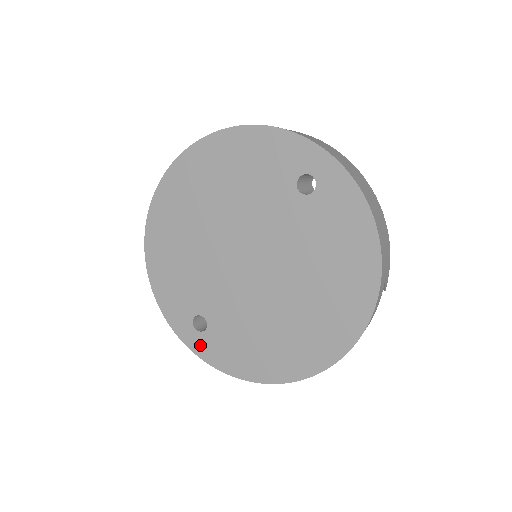
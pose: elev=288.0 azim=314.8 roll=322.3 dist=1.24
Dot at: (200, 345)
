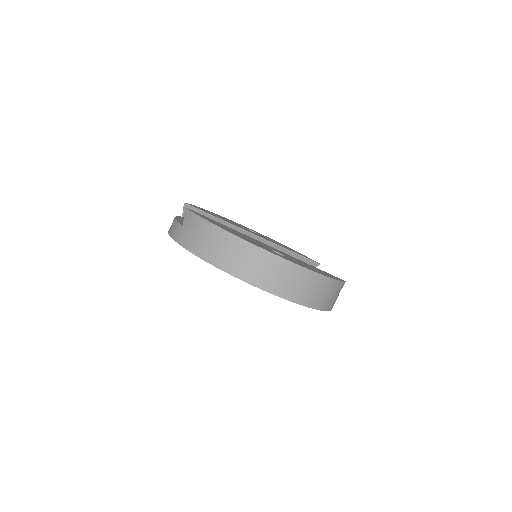
Dot at: occluded
